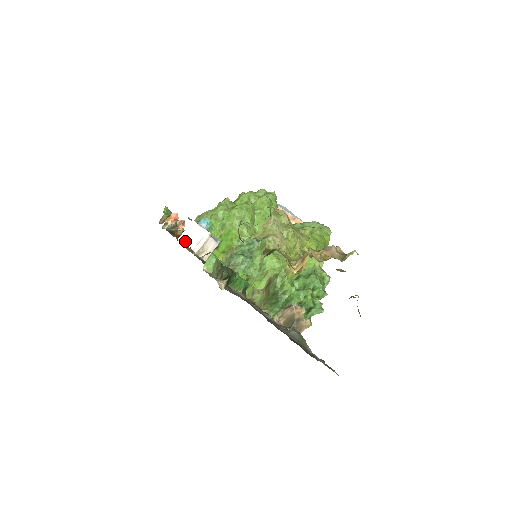
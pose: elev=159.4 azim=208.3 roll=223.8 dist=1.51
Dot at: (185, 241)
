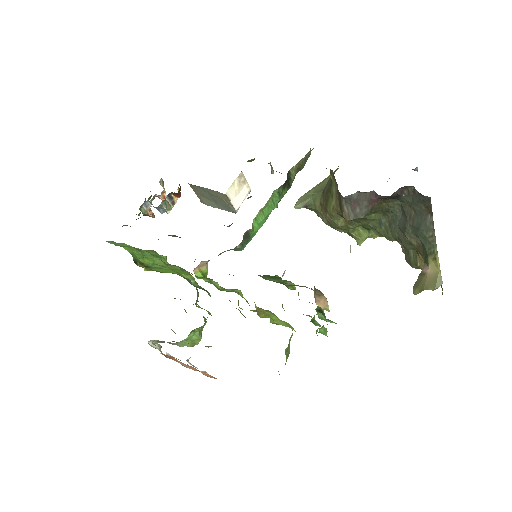
Dot at: occluded
